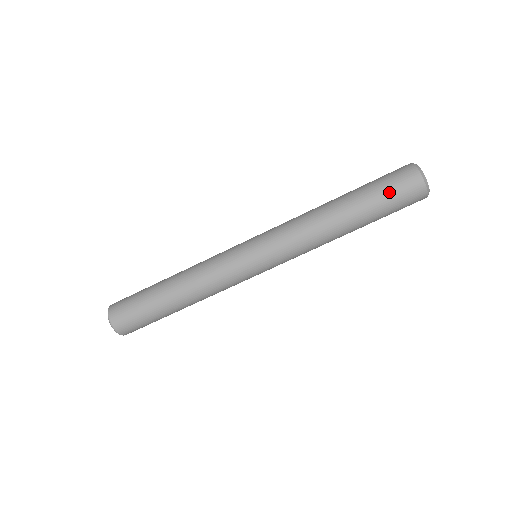
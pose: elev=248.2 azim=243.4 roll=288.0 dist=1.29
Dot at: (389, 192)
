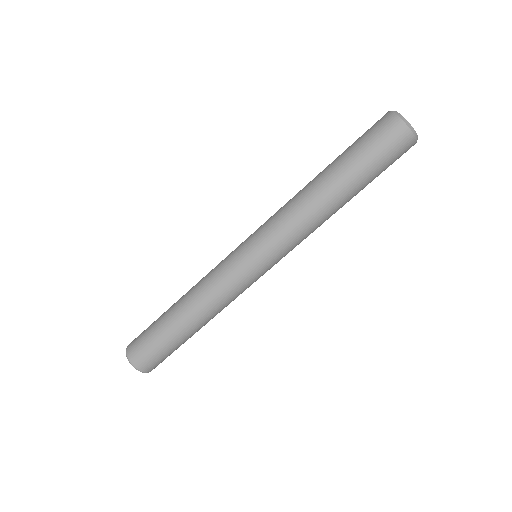
Dot at: (365, 141)
